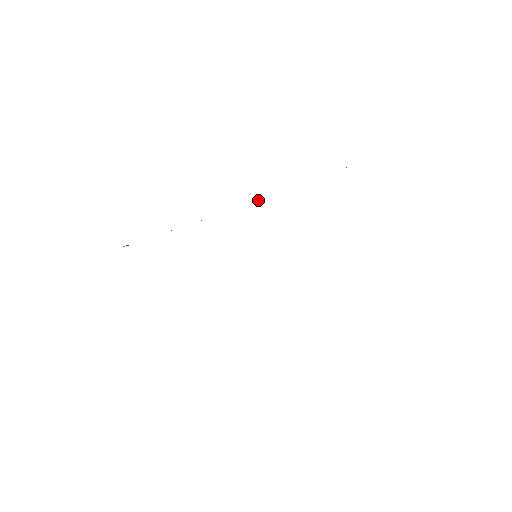
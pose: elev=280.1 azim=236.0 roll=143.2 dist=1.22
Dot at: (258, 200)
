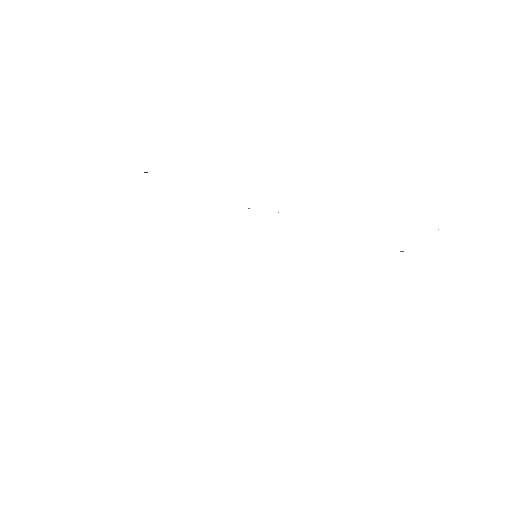
Dot at: occluded
